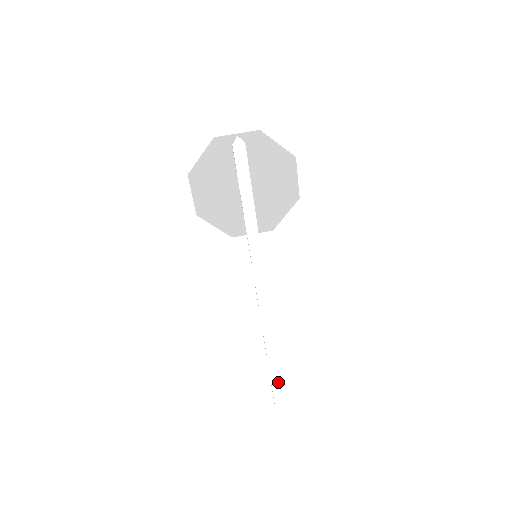
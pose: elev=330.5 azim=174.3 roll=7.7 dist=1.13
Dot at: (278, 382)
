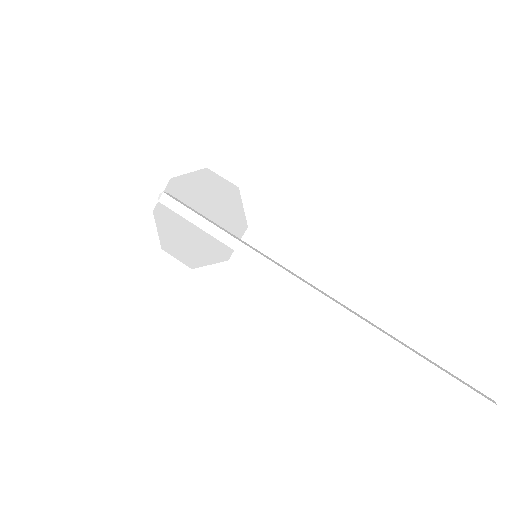
Dot at: (406, 351)
